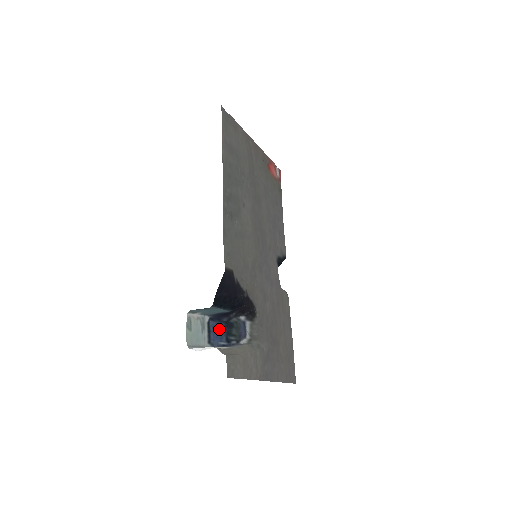
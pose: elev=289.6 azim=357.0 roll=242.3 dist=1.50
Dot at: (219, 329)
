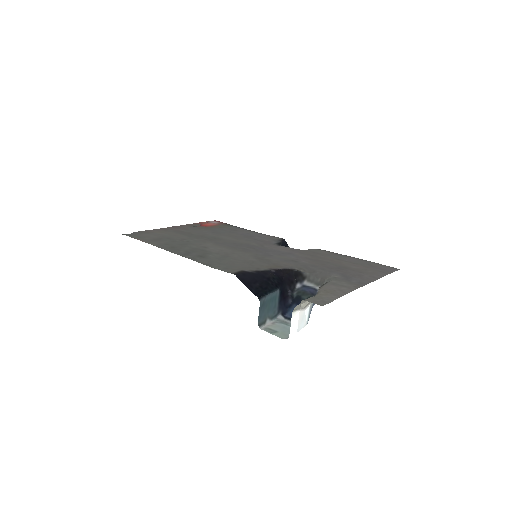
Dot at: occluded
